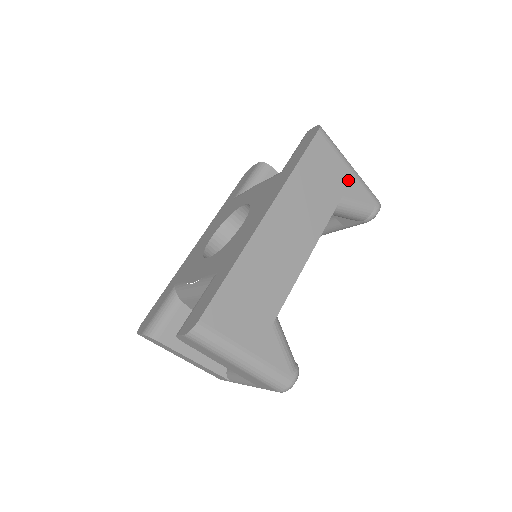
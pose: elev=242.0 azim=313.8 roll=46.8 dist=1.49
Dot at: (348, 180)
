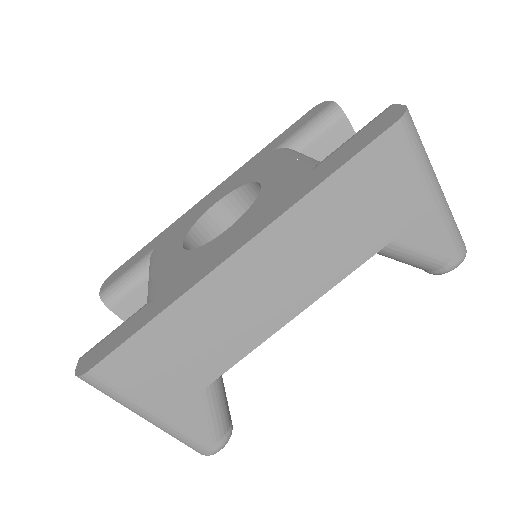
Dot at: (418, 215)
